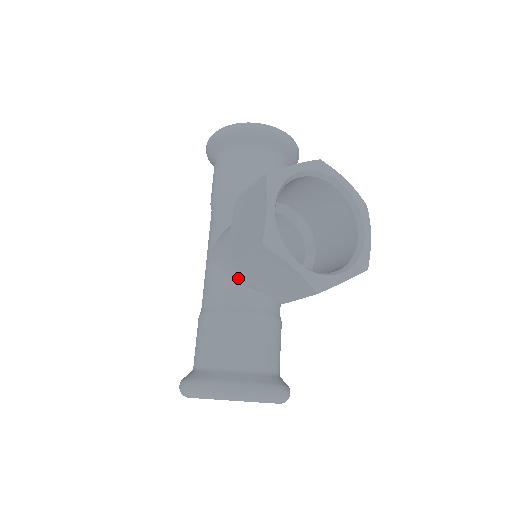
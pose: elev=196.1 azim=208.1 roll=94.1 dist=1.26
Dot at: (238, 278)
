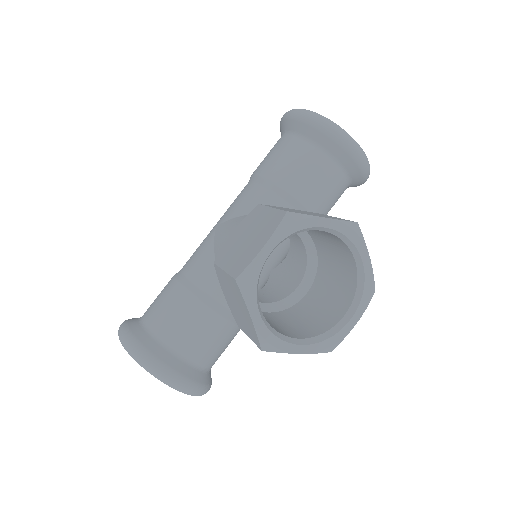
Dot at: occluded
